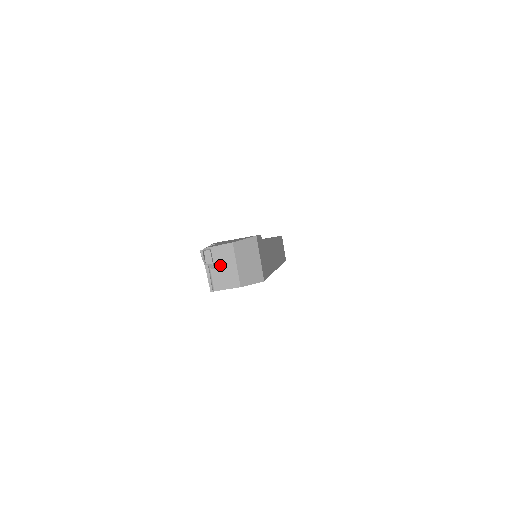
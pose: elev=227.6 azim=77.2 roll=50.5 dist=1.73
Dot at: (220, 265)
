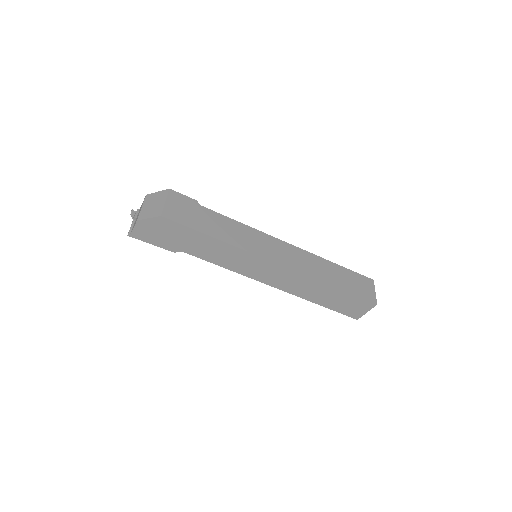
Dot at: occluded
